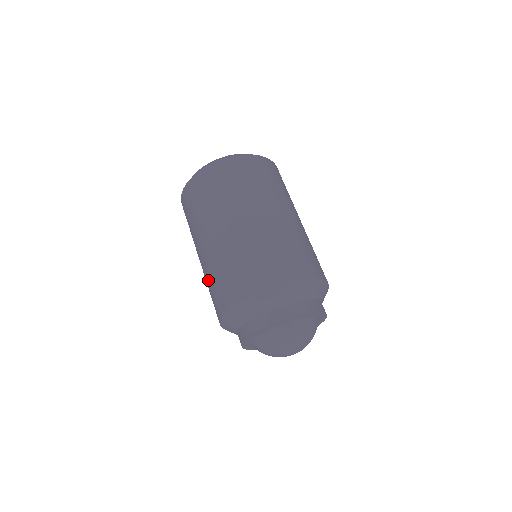
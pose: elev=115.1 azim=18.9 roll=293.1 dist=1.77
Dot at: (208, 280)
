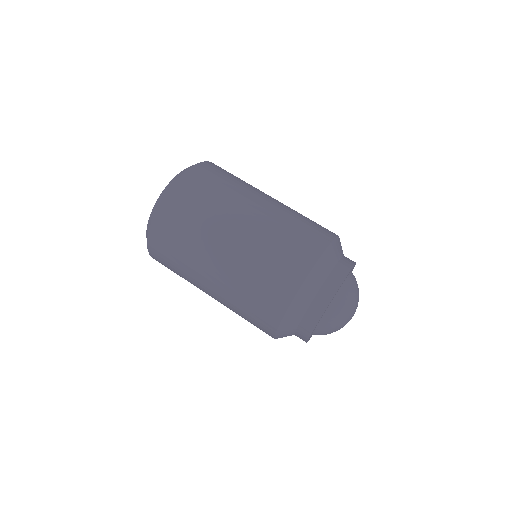
Dot at: occluded
